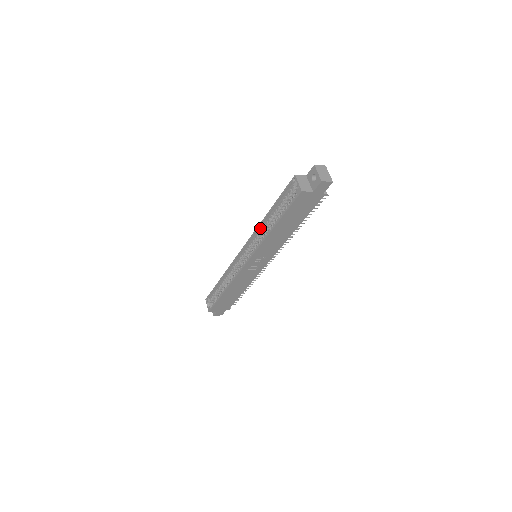
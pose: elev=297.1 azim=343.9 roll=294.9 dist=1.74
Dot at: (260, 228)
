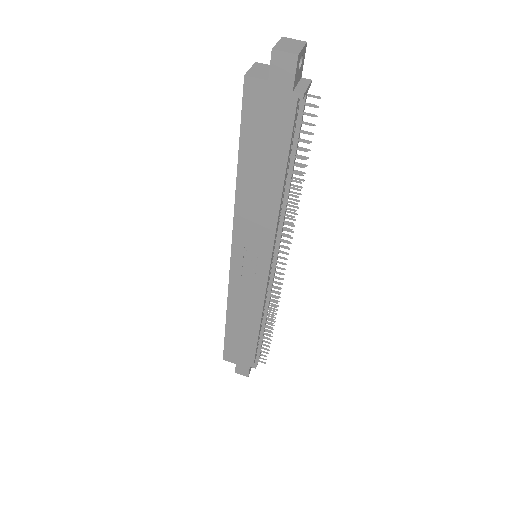
Dot at: occluded
